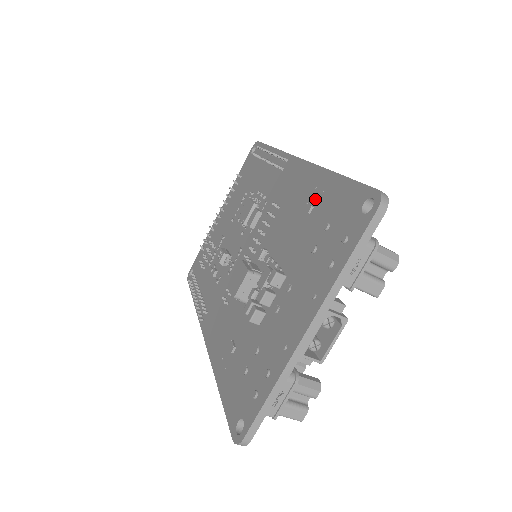
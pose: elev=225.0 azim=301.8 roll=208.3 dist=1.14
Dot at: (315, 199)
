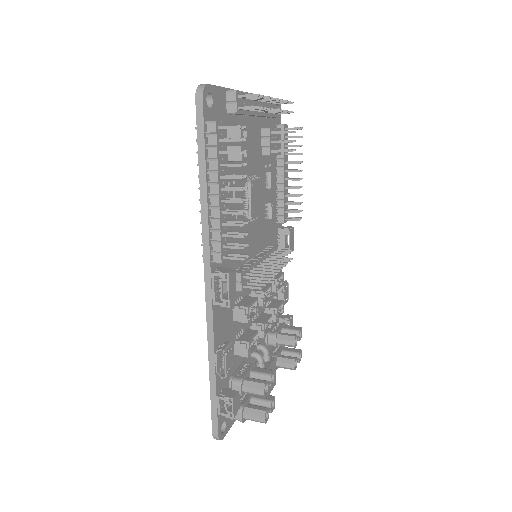
Dot at: occluded
